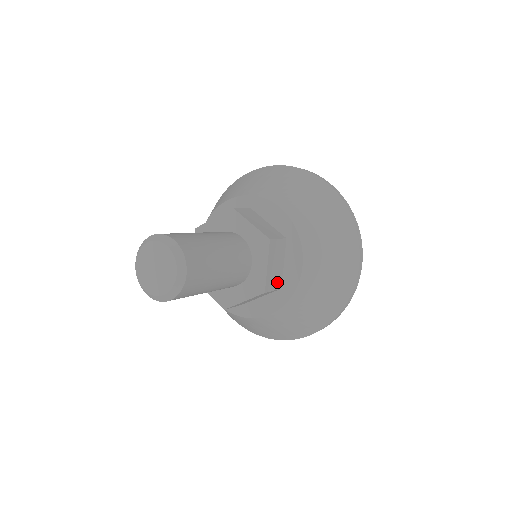
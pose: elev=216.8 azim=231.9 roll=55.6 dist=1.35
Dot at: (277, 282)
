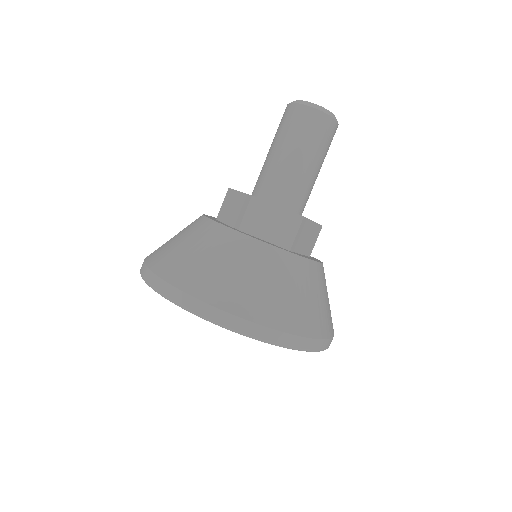
Dot at: (297, 242)
